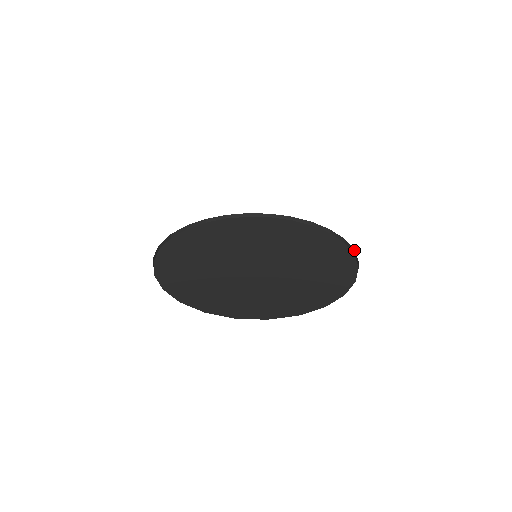
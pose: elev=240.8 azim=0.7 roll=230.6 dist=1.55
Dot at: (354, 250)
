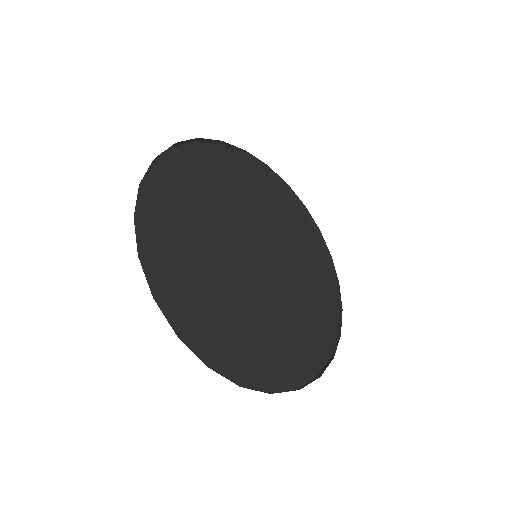
Dot at: (338, 281)
